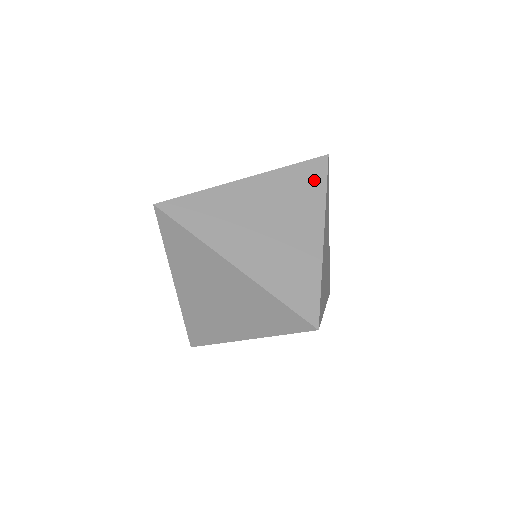
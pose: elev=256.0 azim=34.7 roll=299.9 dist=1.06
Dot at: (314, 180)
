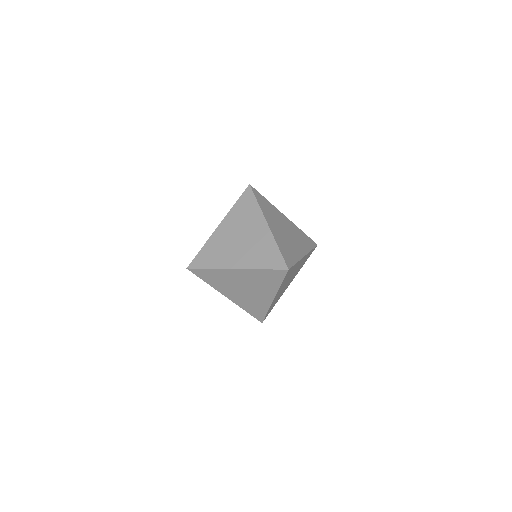
Dot at: (249, 202)
